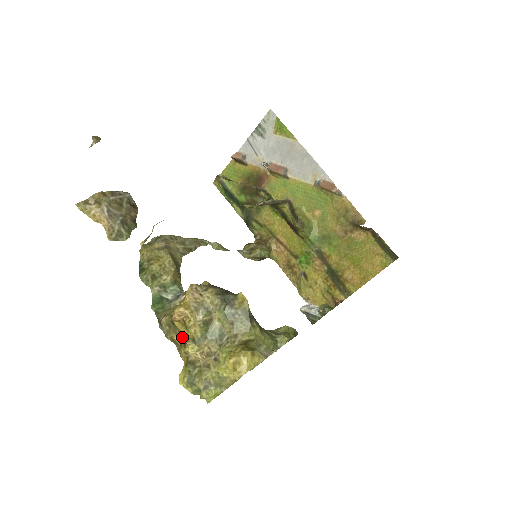
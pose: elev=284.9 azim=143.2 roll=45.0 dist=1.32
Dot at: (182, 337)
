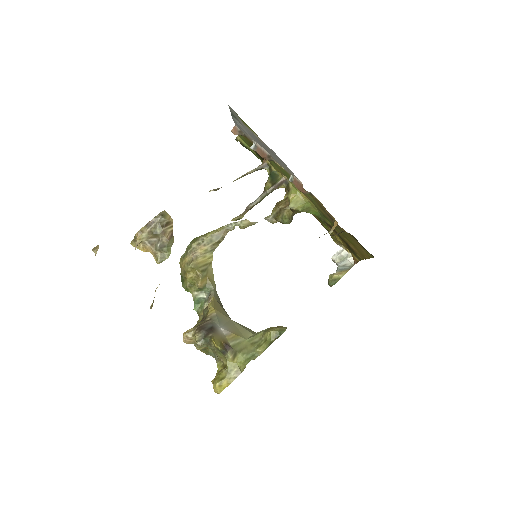
Dot at: occluded
